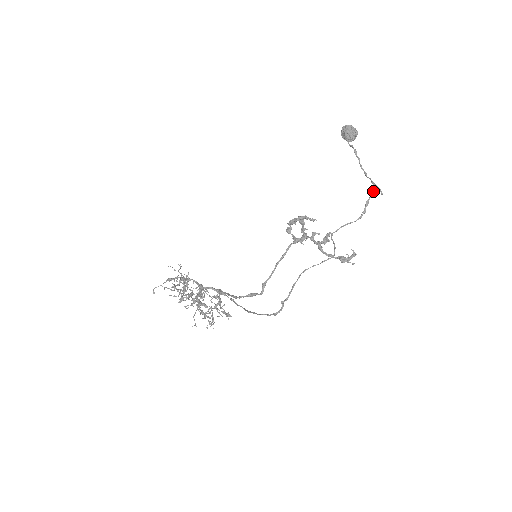
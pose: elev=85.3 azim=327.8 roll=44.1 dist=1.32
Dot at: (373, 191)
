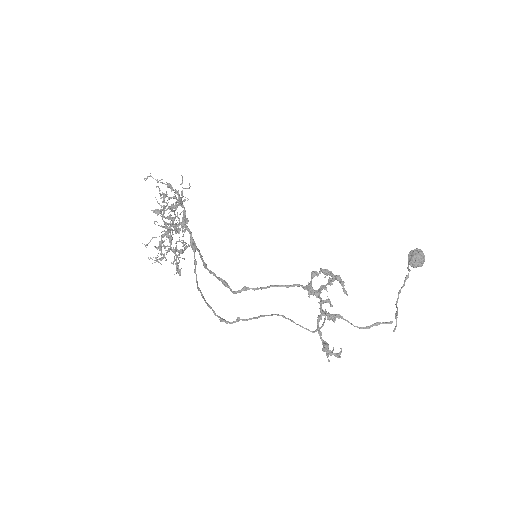
Dot at: (392, 321)
